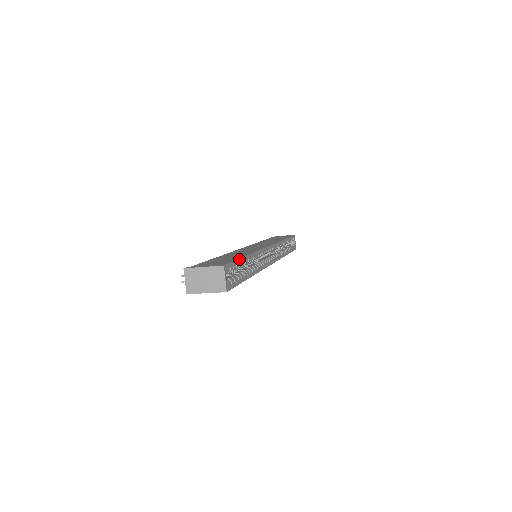
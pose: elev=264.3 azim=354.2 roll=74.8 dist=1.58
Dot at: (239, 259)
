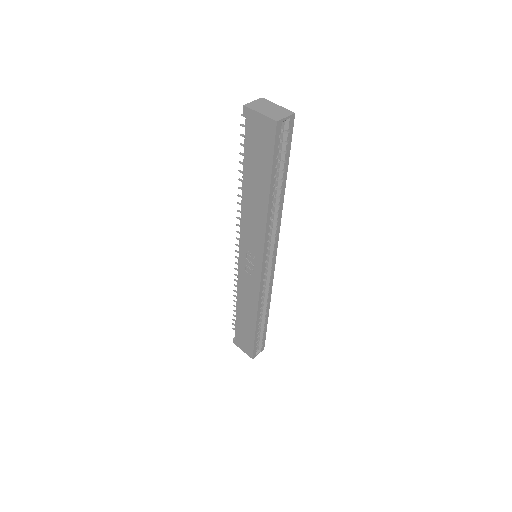
Dot at: occluded
